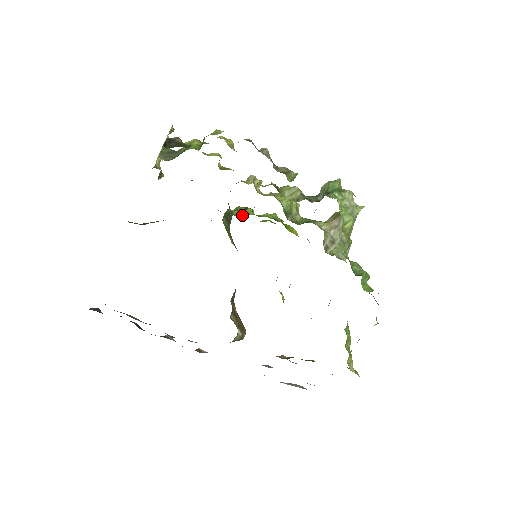
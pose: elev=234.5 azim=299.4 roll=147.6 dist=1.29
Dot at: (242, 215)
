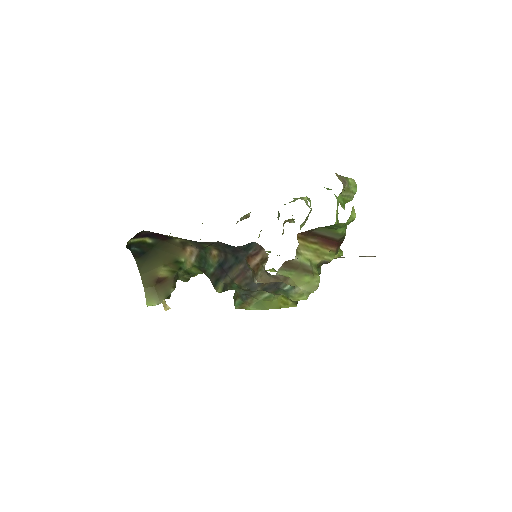
Dot at: occluded
